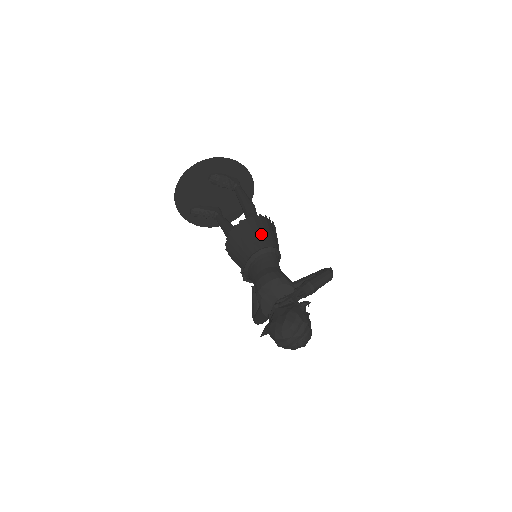
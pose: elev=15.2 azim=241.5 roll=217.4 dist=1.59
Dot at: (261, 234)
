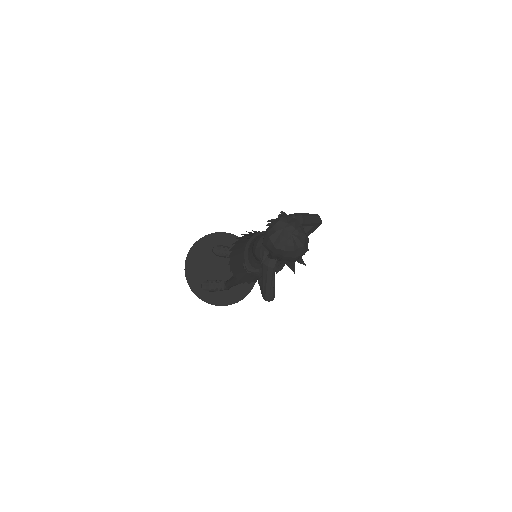
Dot at: (255, 233)
